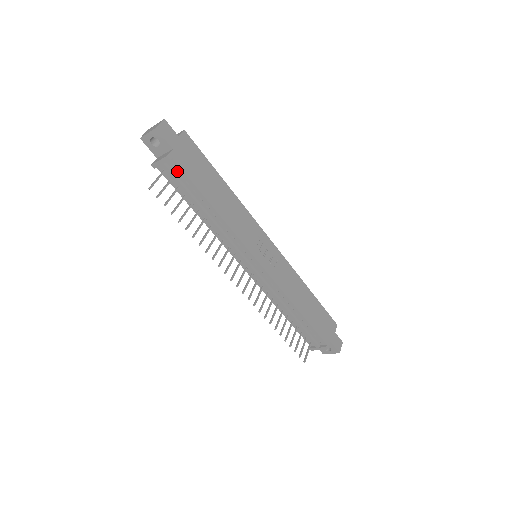
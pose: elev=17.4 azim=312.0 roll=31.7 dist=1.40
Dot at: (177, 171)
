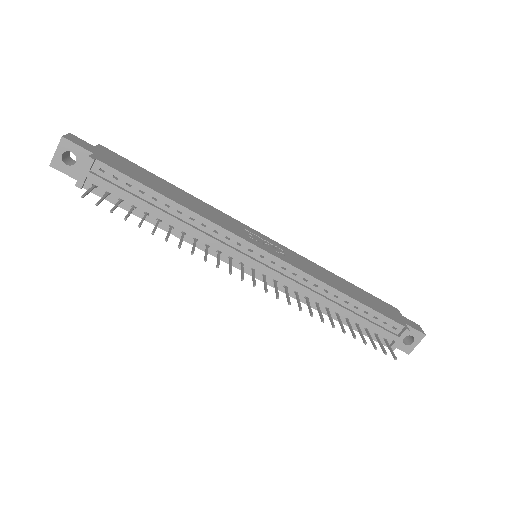
Dot at: (109, 175)
